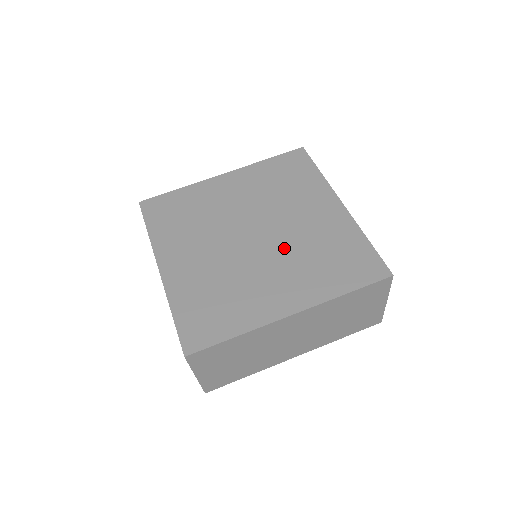
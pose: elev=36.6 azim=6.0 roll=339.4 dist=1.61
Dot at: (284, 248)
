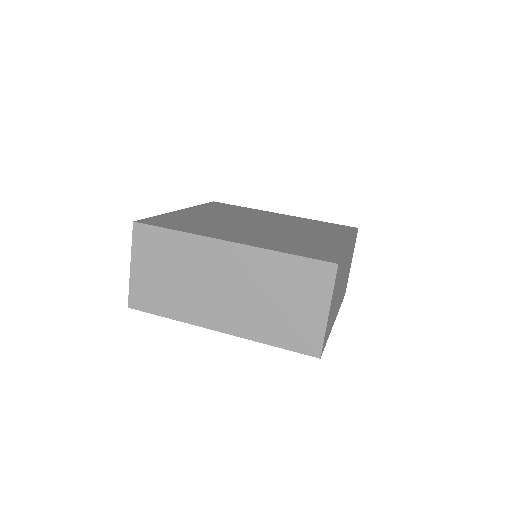
Dot at: (290, 227)
